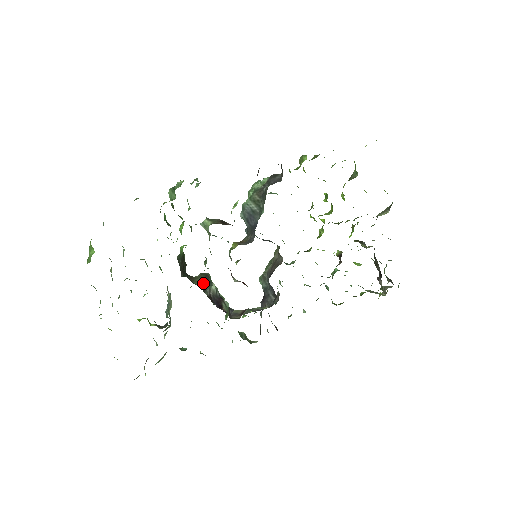
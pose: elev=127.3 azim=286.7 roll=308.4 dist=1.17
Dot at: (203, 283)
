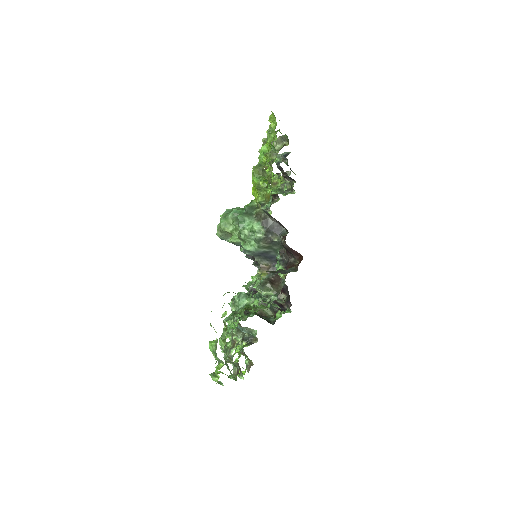
Dot at: (271, 310)
